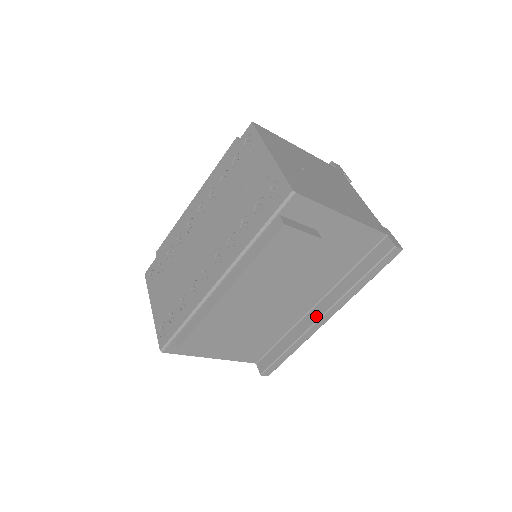
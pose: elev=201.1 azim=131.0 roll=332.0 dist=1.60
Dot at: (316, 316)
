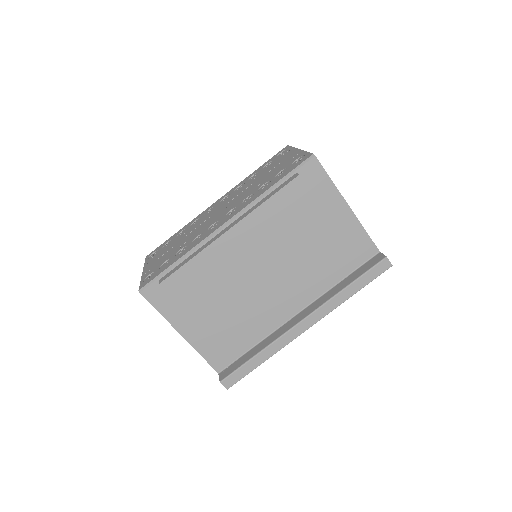
Dot at: (297, 320)
